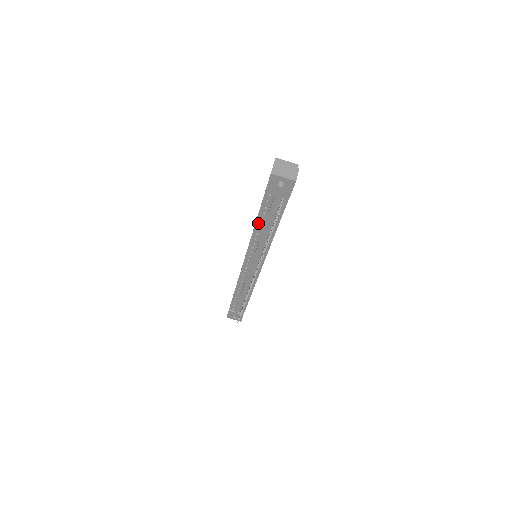
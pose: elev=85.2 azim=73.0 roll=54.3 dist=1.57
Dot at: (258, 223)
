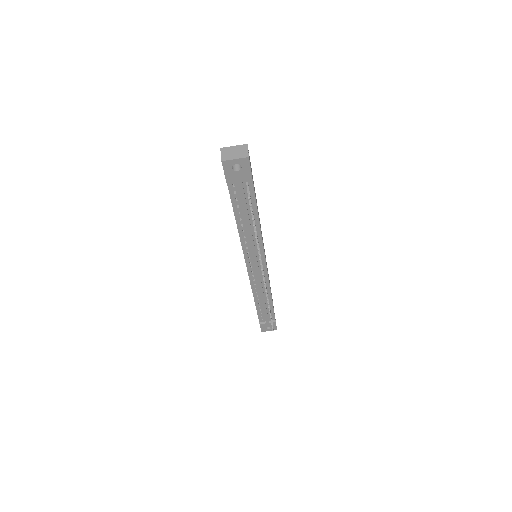
Dot at: (238, 219)
